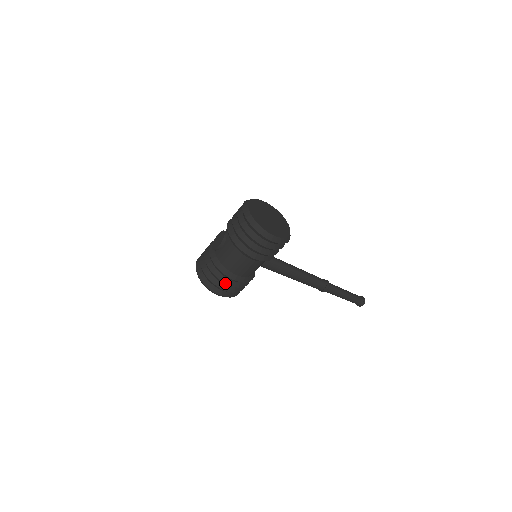
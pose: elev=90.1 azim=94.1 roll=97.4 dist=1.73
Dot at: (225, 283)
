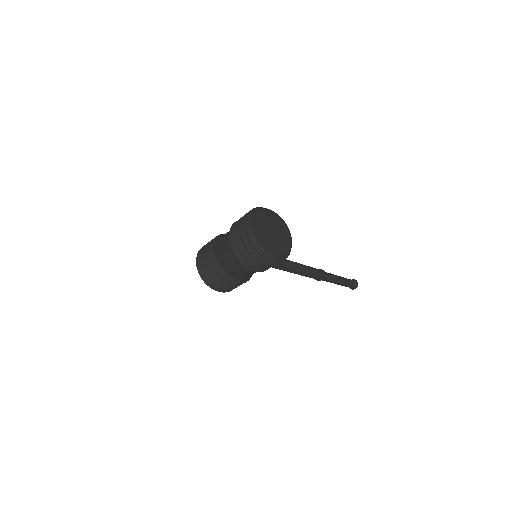
Dot at: (224, 284)
